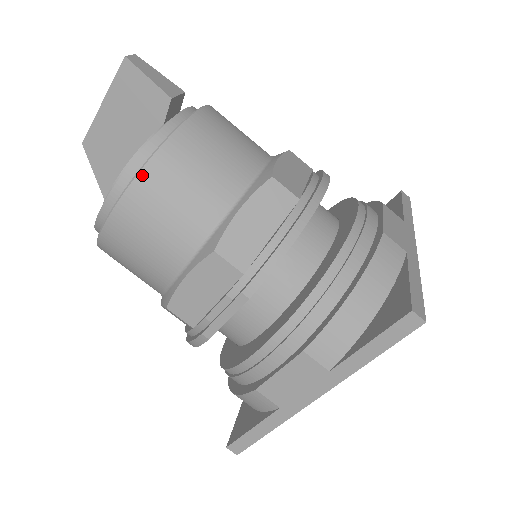
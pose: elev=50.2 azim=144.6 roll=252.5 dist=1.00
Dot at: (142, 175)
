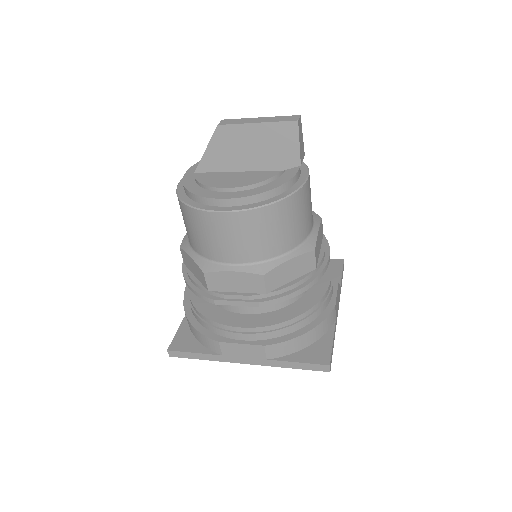
Dot at: (260, 210)
